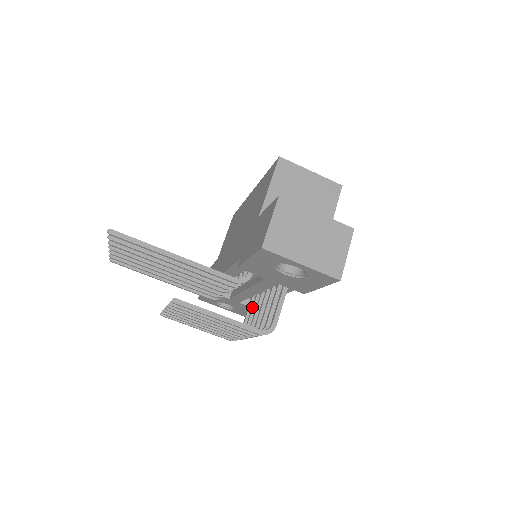
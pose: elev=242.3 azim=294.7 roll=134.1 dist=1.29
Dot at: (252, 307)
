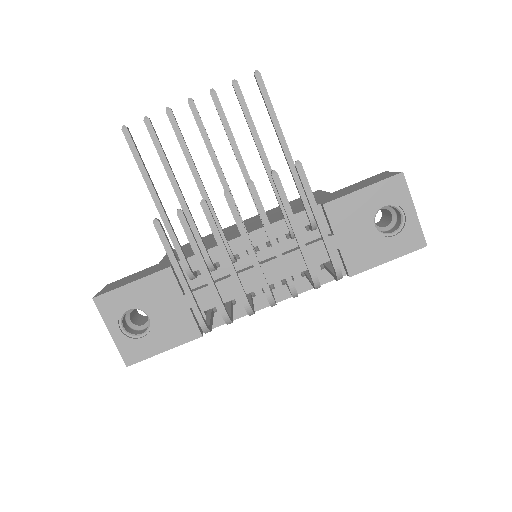
Dot at: (229, 306)
